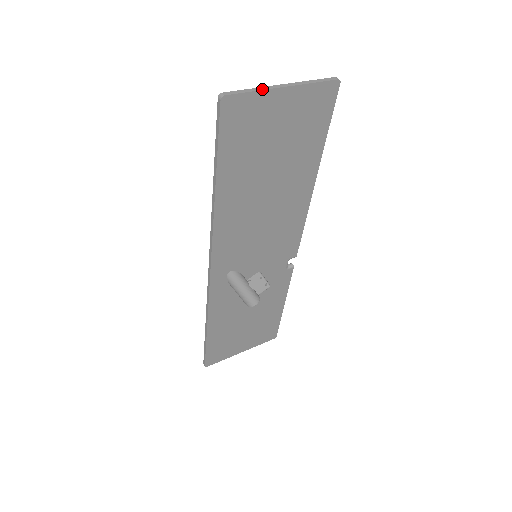
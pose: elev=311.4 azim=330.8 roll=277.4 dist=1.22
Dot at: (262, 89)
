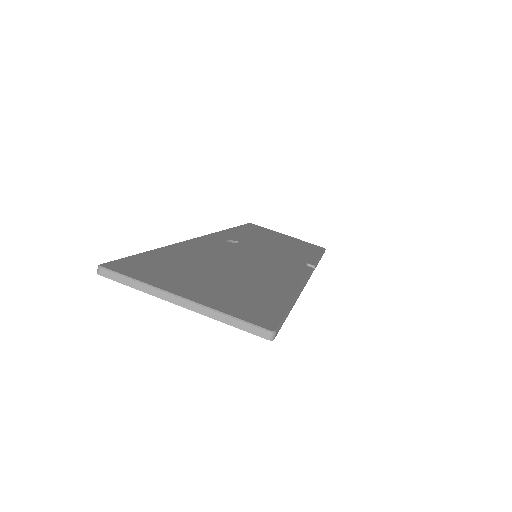
Dot at: (148, 292)
